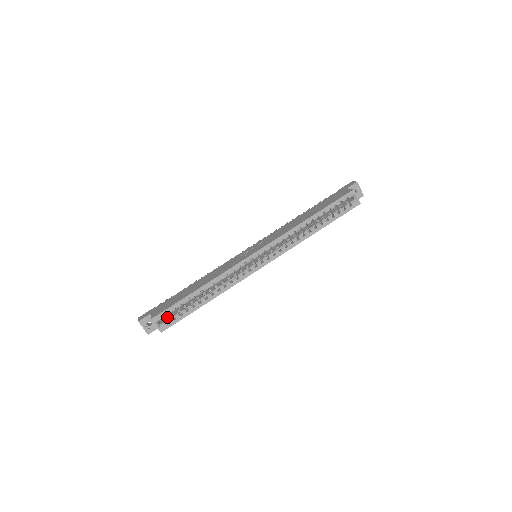
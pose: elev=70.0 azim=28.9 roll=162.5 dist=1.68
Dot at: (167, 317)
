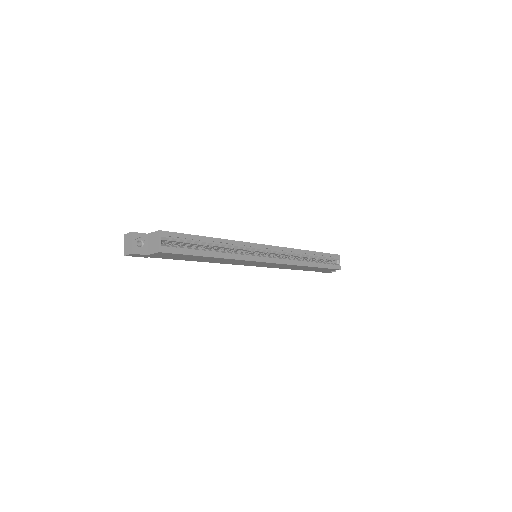
Dot at: occluded
